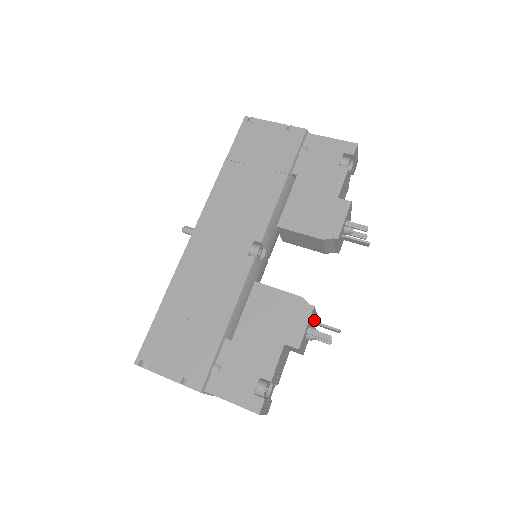
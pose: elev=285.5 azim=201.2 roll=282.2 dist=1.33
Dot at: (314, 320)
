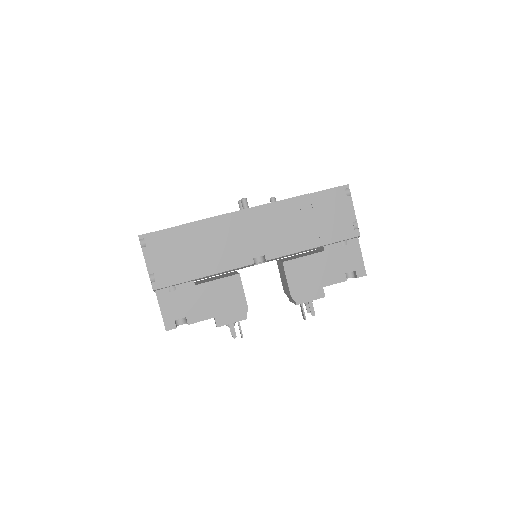
Dot at: occluded
